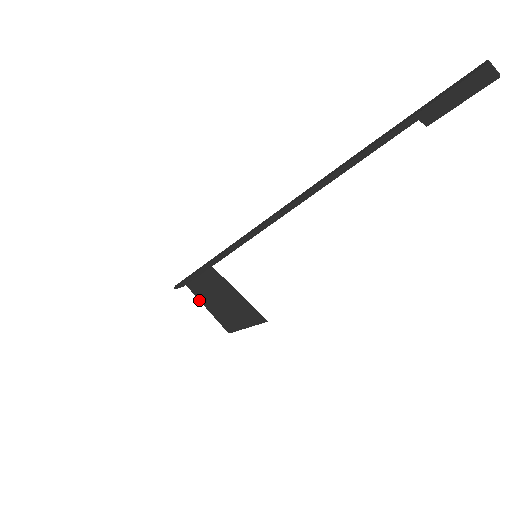
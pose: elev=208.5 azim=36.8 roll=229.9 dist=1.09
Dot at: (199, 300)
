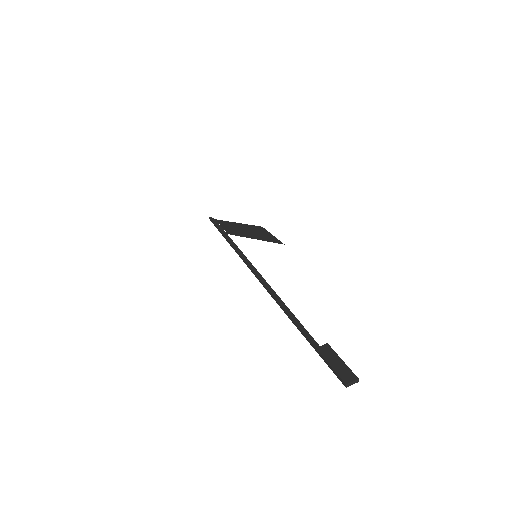
Dot at: (231, 222)
